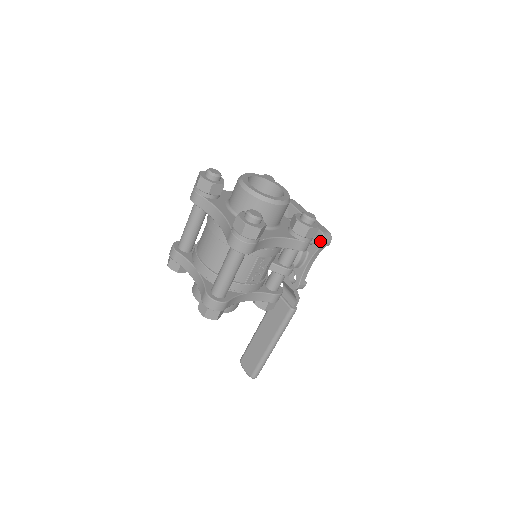
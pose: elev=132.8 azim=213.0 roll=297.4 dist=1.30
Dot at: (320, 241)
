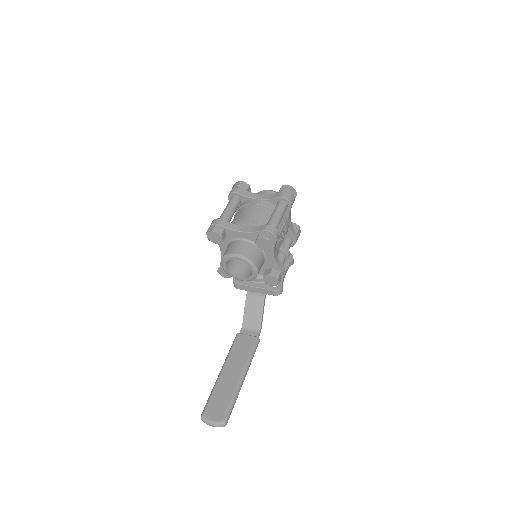
Dot at: (290, 257)
